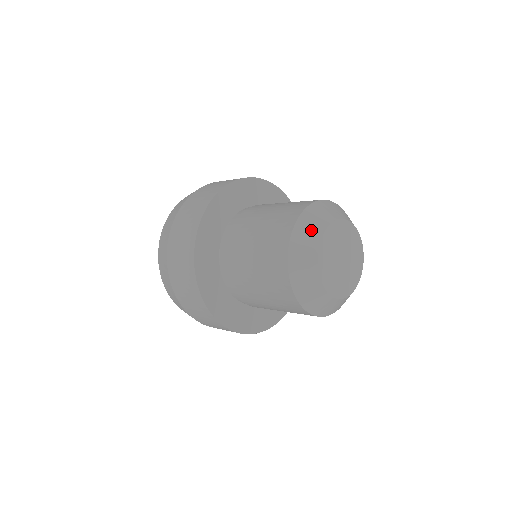
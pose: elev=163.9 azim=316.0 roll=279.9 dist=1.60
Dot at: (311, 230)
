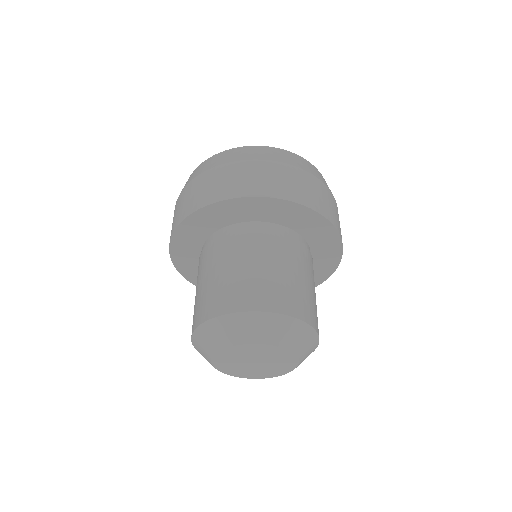
Dot at: (216, 337)
